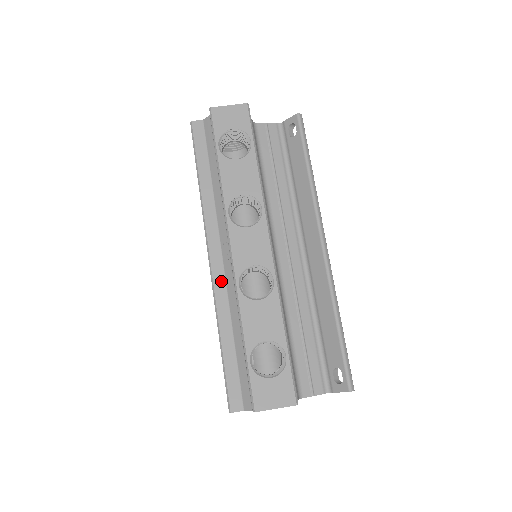
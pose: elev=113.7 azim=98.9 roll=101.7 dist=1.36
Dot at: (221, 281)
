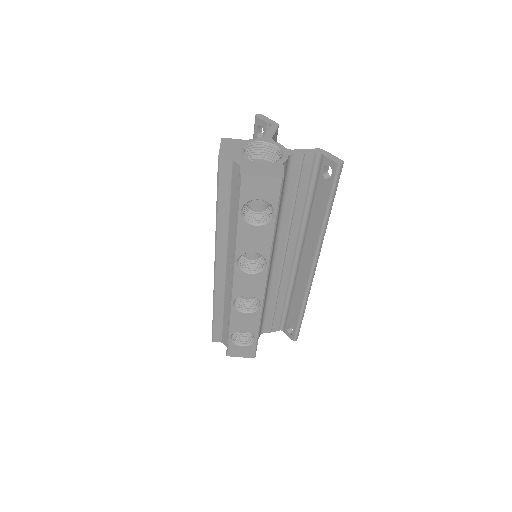
Dot at: (221, 284)
